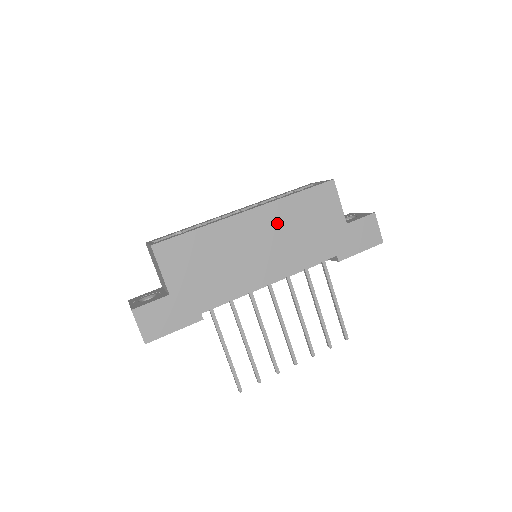
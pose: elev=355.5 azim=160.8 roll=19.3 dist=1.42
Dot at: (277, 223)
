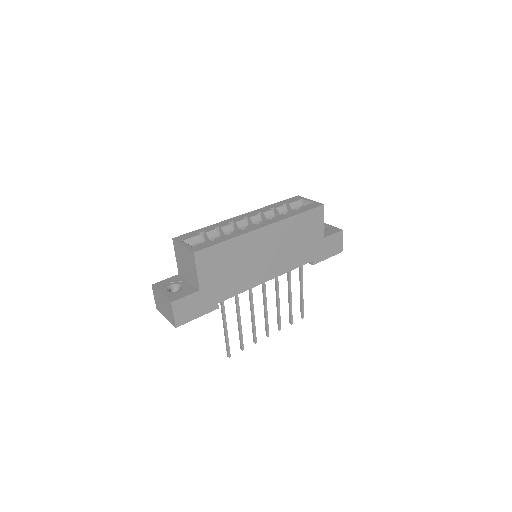
Dot at: (281, 236)
